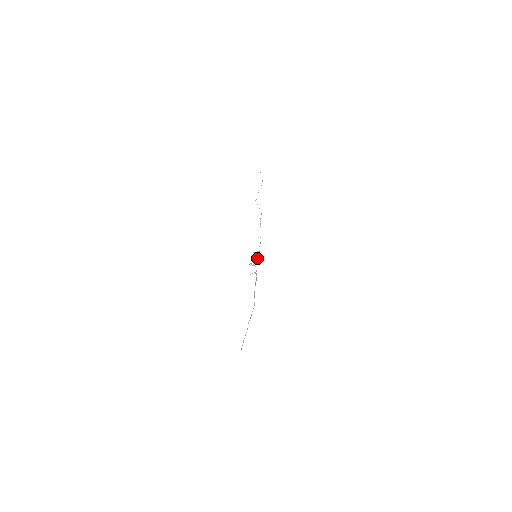
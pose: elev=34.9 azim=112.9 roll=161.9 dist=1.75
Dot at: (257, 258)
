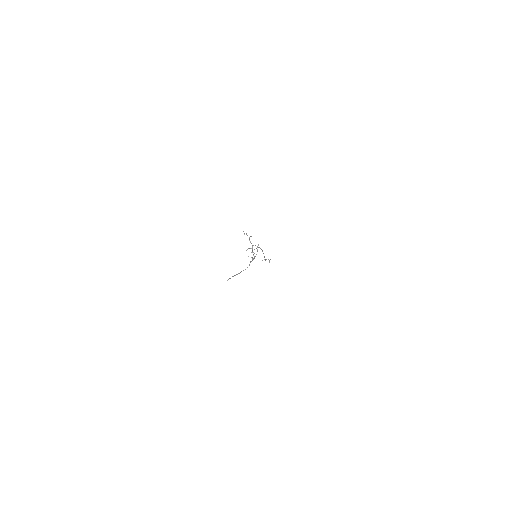
Dot at: occluded
